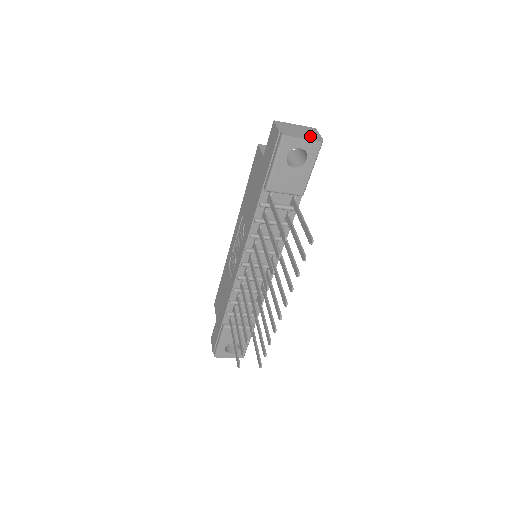
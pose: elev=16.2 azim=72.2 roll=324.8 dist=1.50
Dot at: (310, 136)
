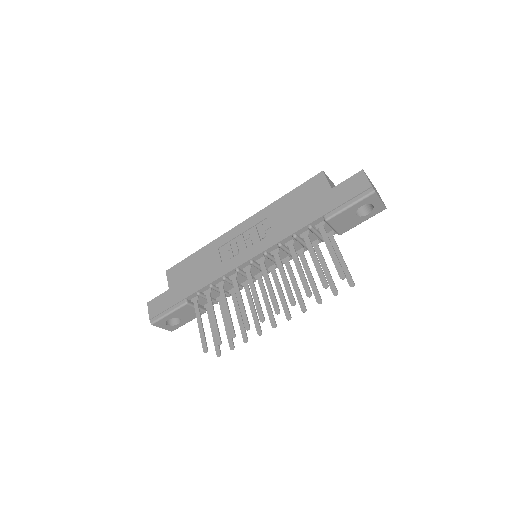
Dot at: (381, 199)
